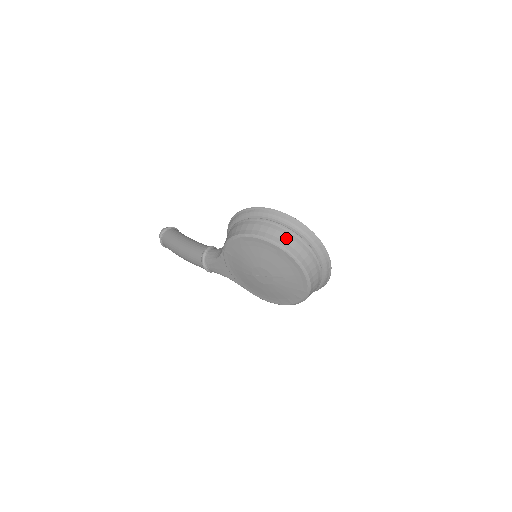
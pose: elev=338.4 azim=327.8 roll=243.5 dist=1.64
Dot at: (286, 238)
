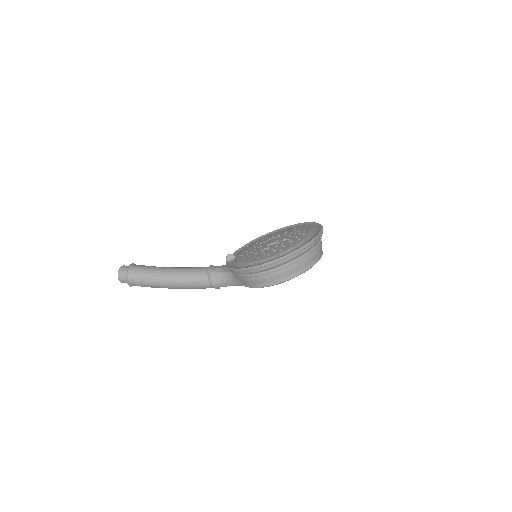
Dot at: (307, 262)
